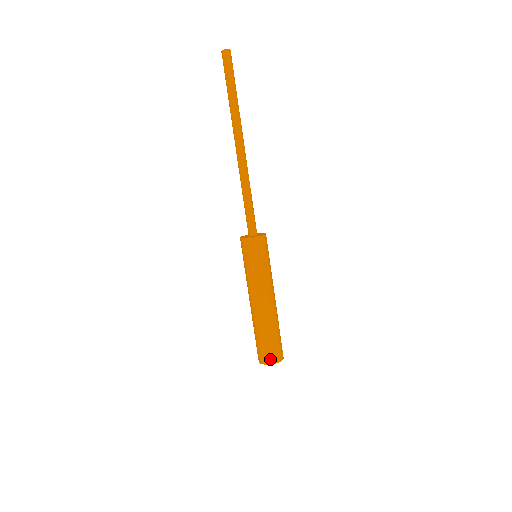
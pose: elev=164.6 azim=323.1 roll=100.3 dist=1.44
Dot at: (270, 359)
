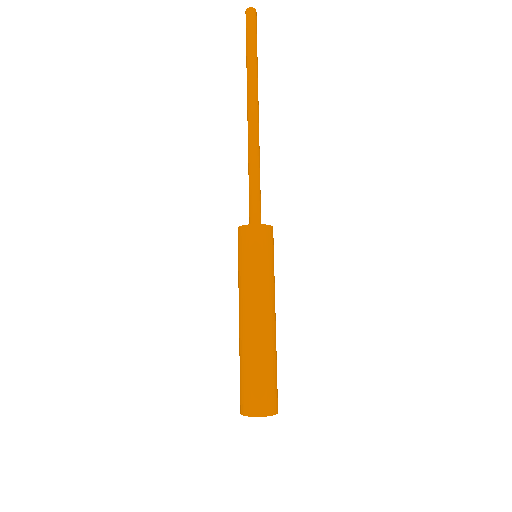
Dot at: (243, 406)
